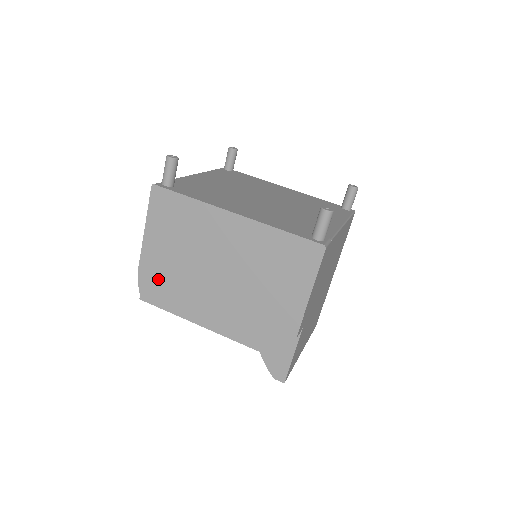
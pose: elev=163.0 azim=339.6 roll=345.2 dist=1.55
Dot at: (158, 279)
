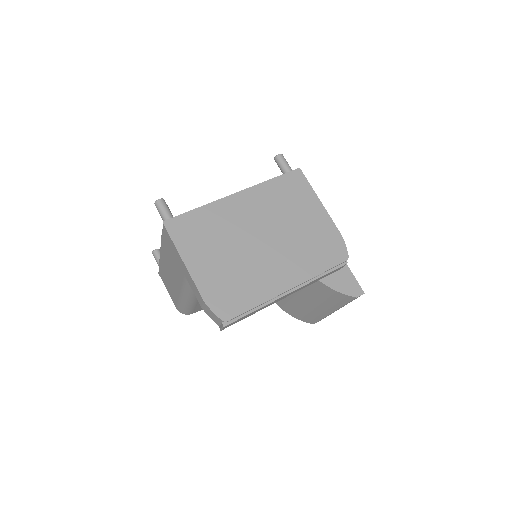
Dot at: (225, 290)
